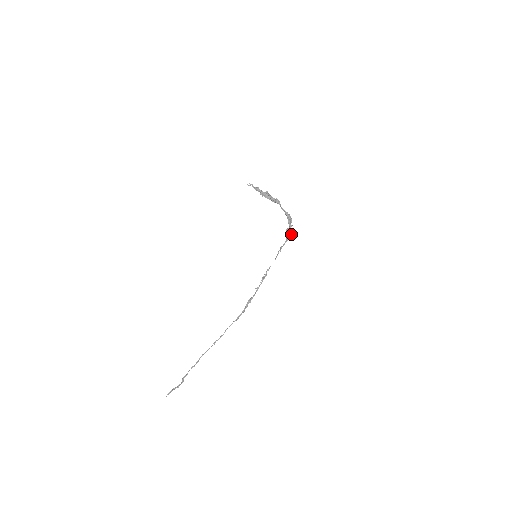
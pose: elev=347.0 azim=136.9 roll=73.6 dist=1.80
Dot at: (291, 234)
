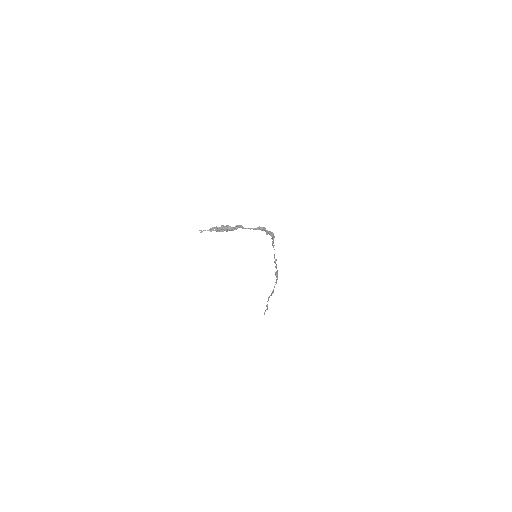
Dot at: (273, 235)
